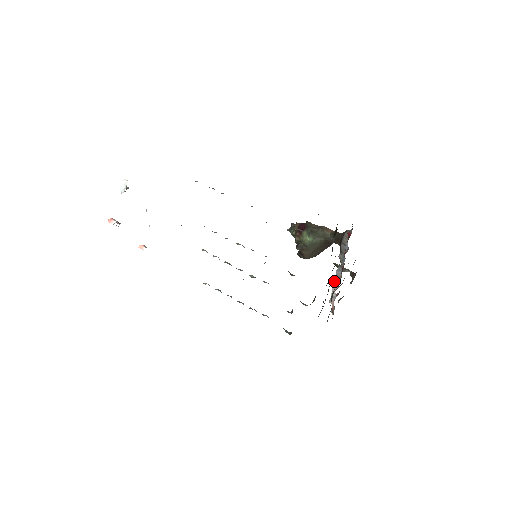
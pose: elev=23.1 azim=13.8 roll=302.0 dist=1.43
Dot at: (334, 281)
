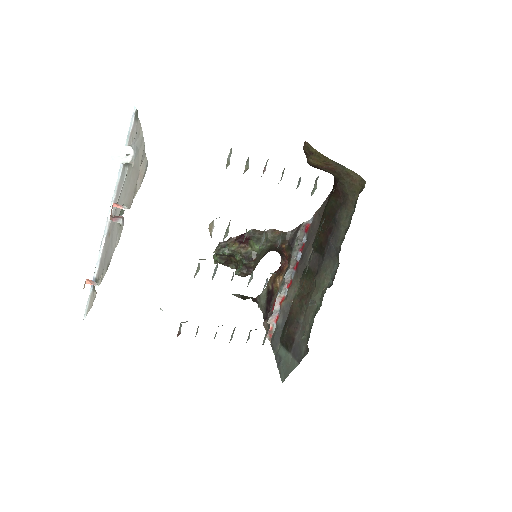
Dot at: occluded
